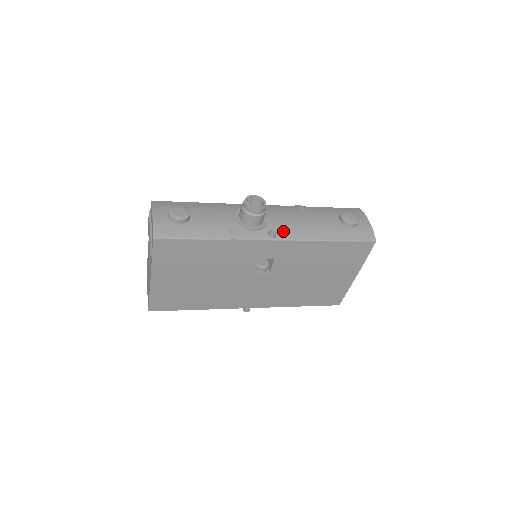
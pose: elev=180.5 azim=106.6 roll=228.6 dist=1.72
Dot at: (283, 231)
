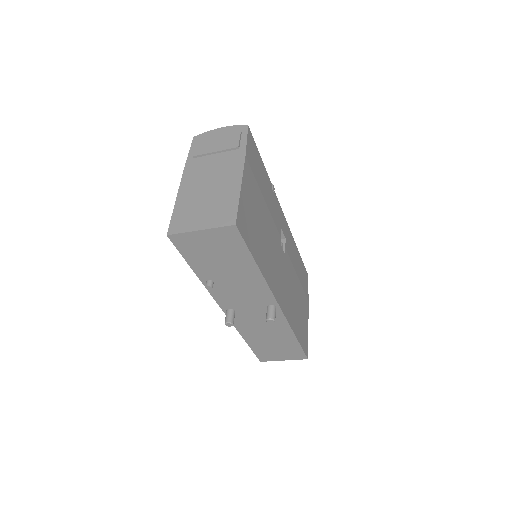
Dot at: occluded
